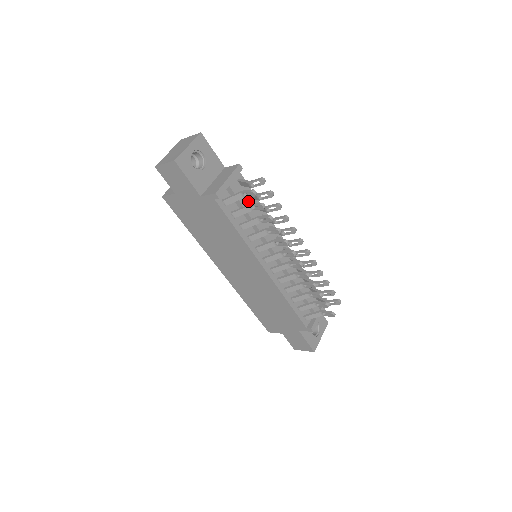
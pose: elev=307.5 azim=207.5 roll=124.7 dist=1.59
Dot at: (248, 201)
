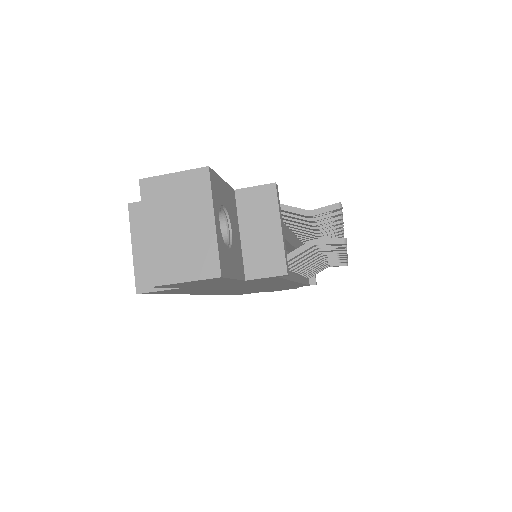
Dot at: occluded
